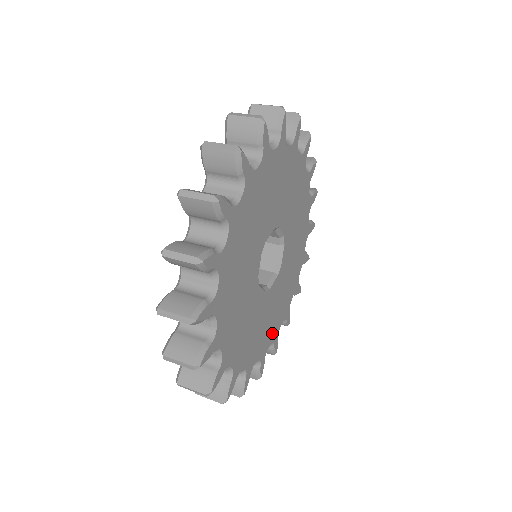
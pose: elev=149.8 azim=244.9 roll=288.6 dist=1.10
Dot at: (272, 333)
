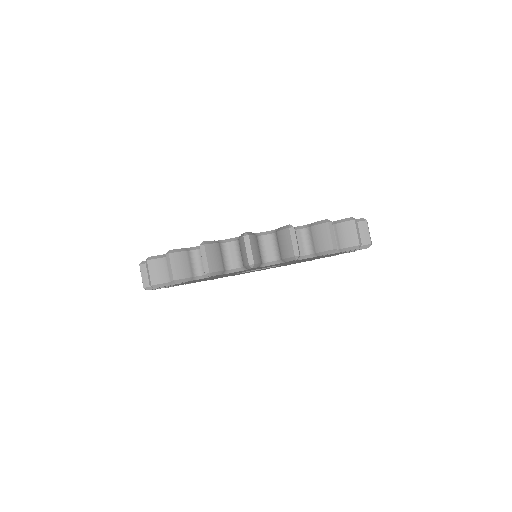
Dot at: occluded
